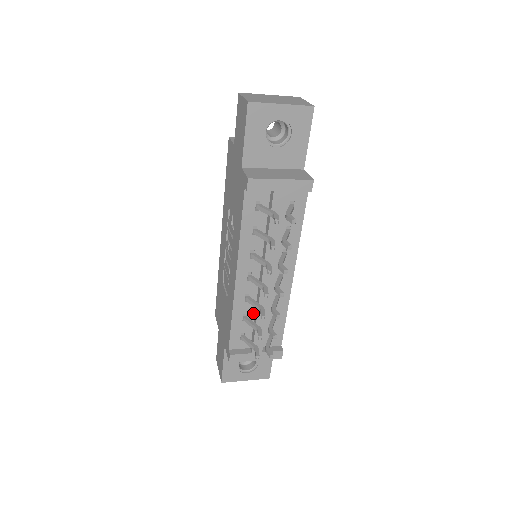
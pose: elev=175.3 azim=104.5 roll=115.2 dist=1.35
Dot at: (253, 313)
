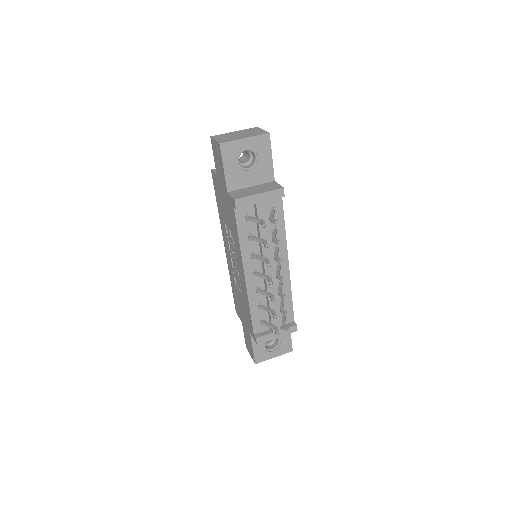
Dot at: (265, 301)
